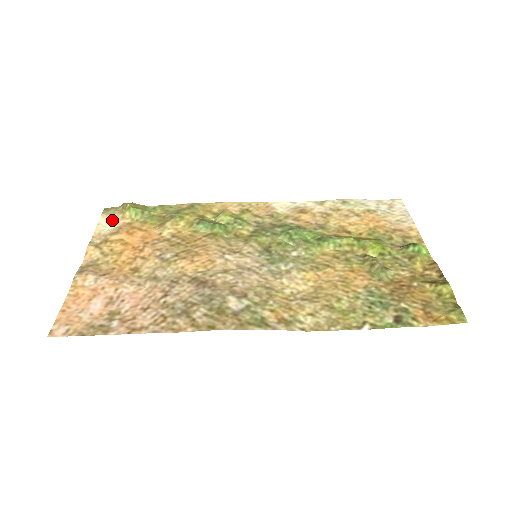
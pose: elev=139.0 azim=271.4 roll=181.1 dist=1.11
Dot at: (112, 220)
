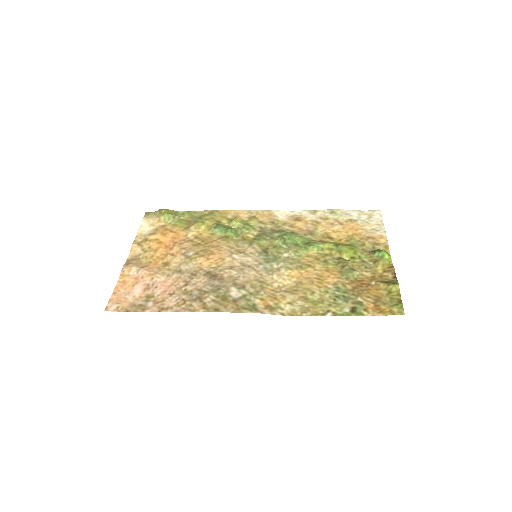
Dot at: (151, 223)
